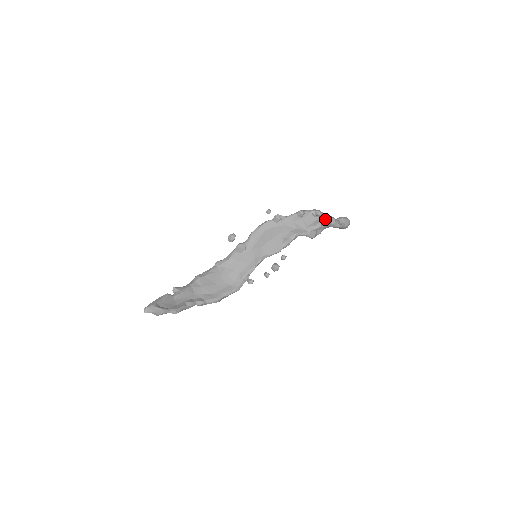
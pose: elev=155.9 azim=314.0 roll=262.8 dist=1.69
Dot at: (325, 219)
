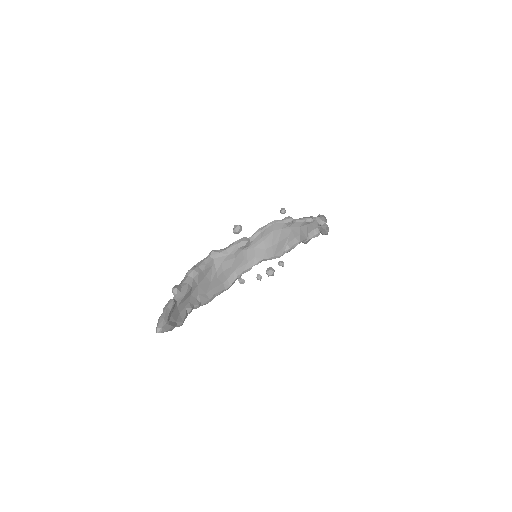
Dot at: (323, 229)
